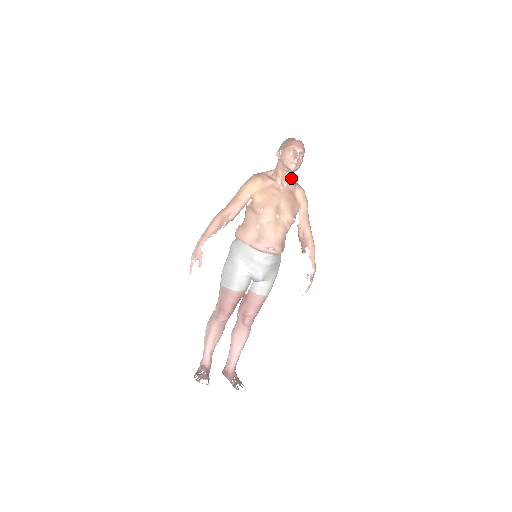
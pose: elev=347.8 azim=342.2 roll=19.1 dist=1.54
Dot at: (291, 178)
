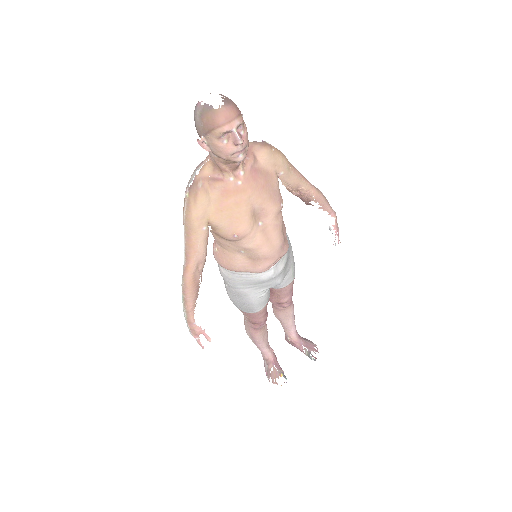
Dot at: occluded
